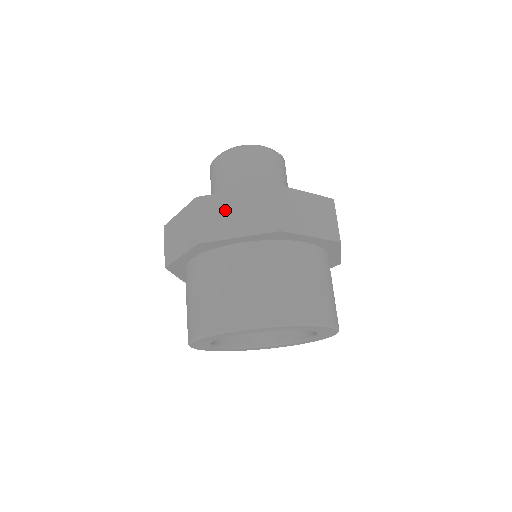
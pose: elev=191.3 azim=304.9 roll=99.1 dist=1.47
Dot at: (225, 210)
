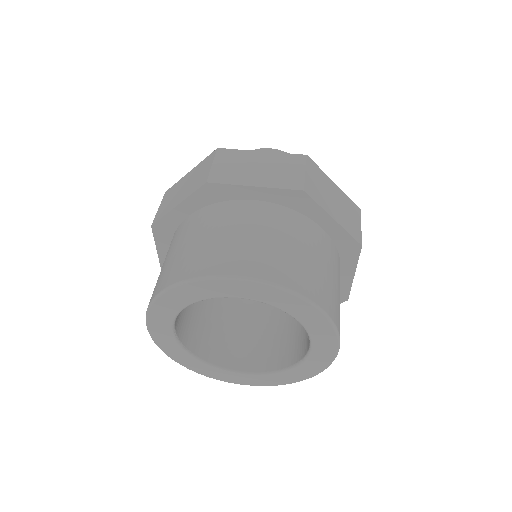
Dot at: (246, 163)
